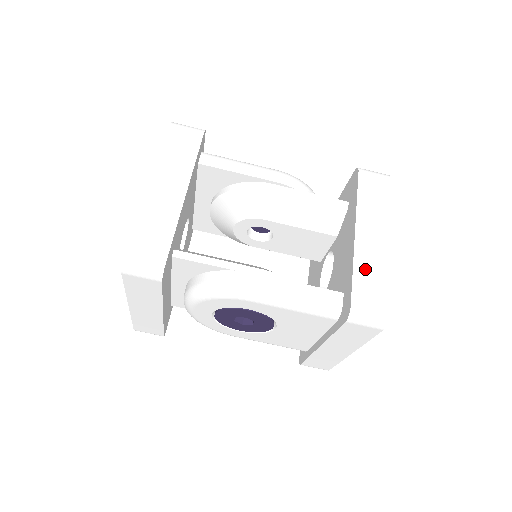
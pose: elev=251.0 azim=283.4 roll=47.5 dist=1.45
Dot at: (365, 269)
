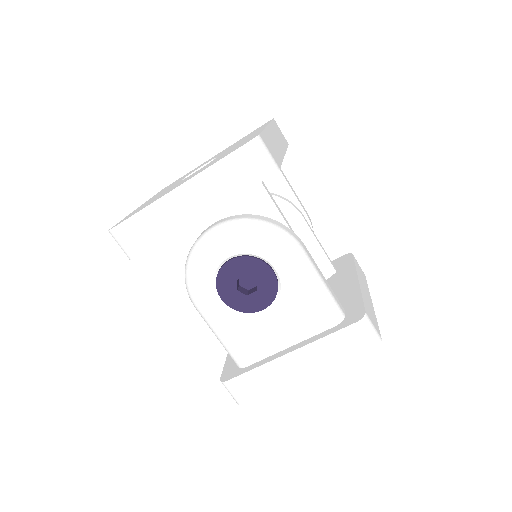
Dot at: (367, 302)
